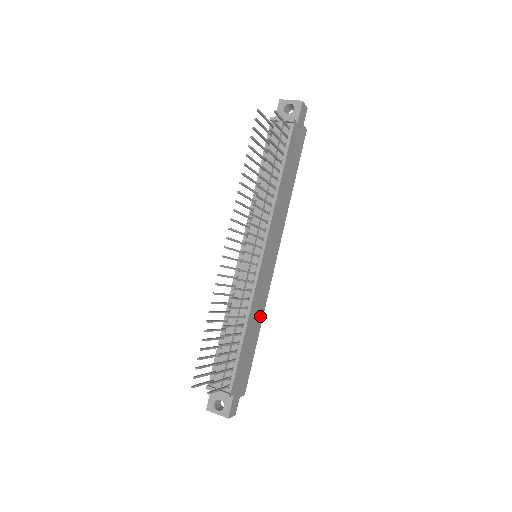
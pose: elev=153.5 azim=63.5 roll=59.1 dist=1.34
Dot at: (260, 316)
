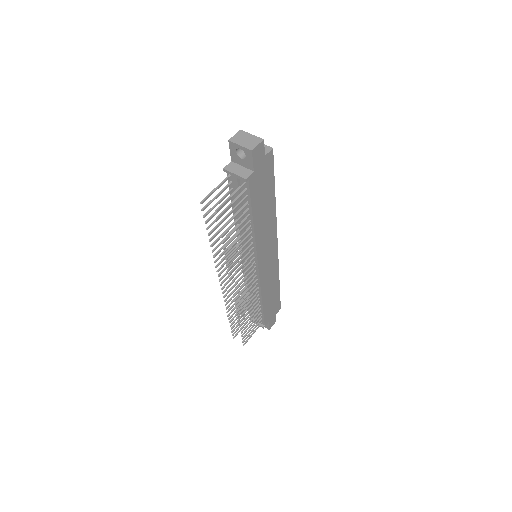
Dot at: (275, 279)
